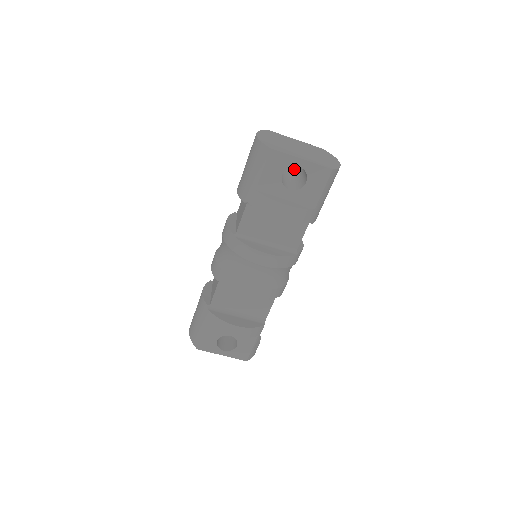
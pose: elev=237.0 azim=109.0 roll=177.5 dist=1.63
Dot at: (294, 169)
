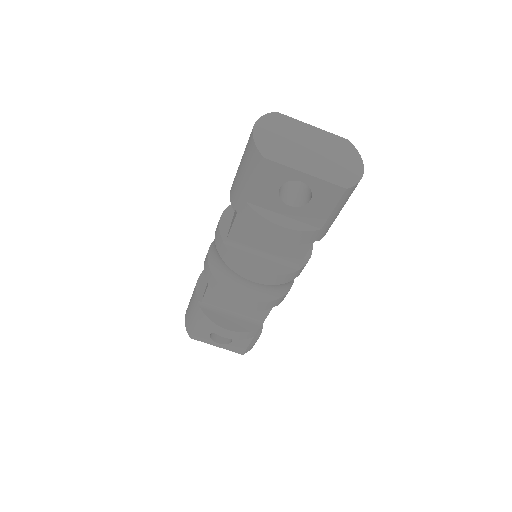
Dot at: occluded
